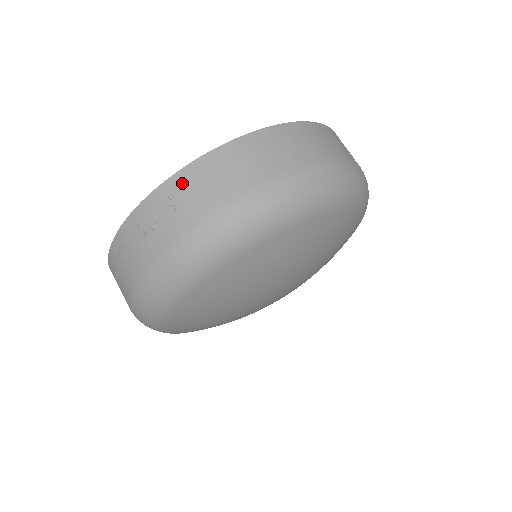
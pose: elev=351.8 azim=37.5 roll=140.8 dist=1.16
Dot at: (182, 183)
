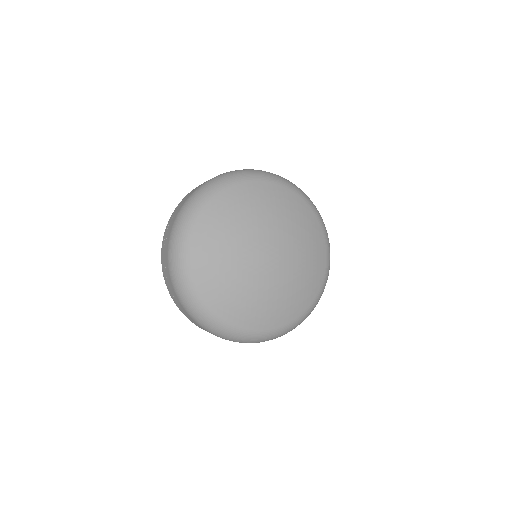
Dot at: (172, 216)
